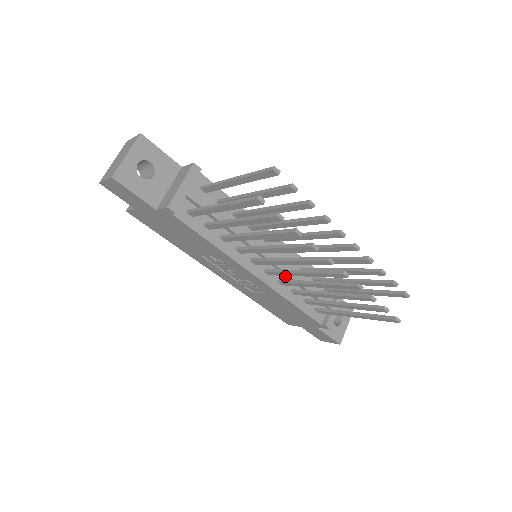
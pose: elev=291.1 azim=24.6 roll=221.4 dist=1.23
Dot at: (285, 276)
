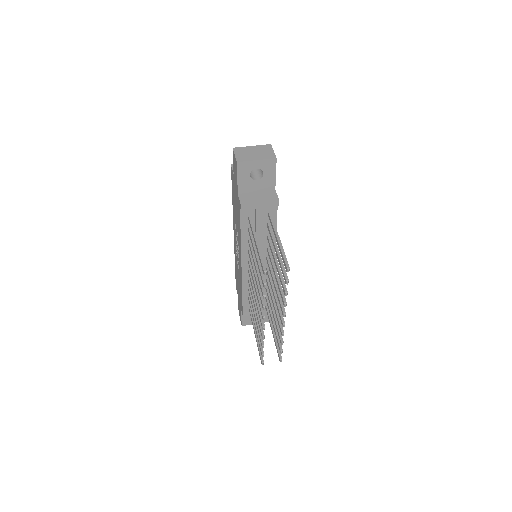
Dot at: occluded
